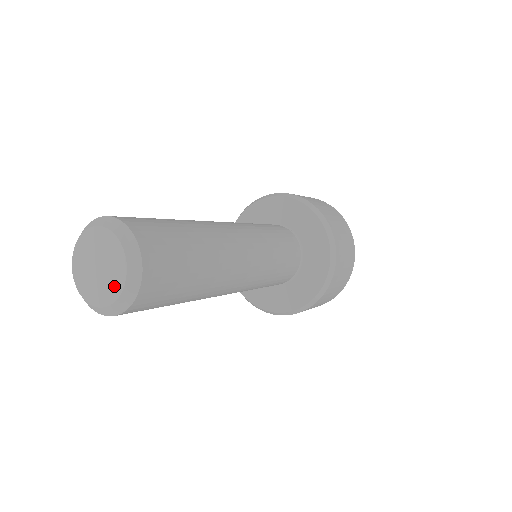
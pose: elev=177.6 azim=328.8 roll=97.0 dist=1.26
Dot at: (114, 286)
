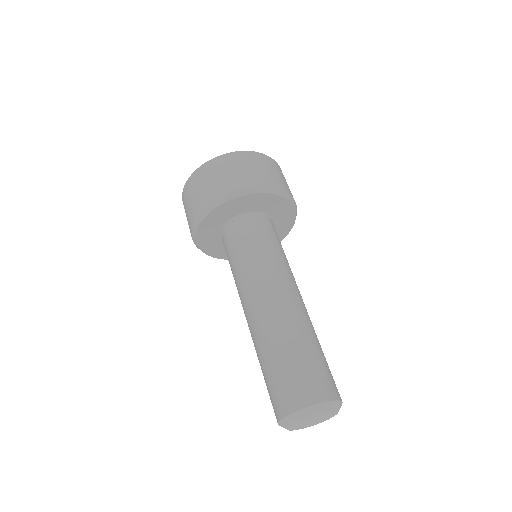
Dot at: (326, 419)
